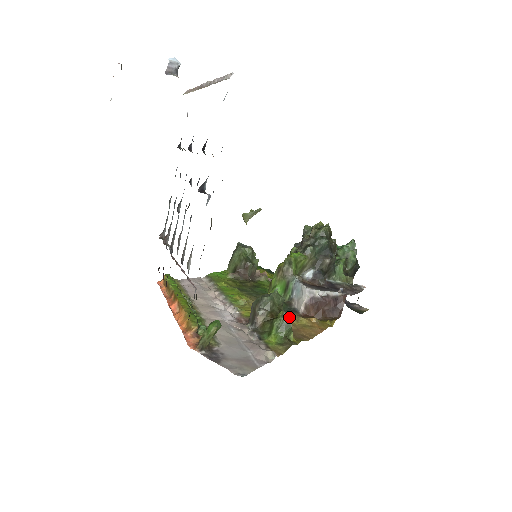
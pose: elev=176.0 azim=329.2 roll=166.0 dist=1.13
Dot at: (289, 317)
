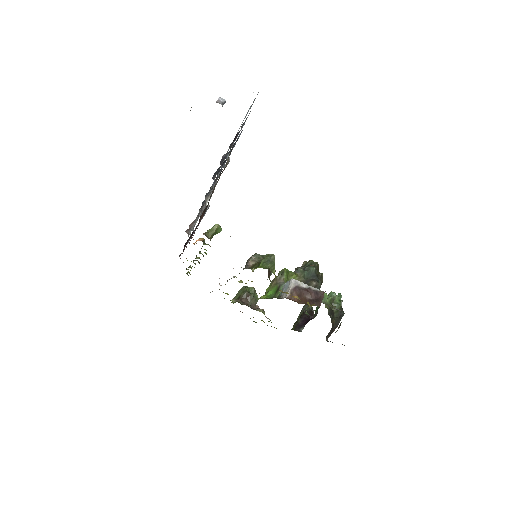
Dot at: (273, 256)
